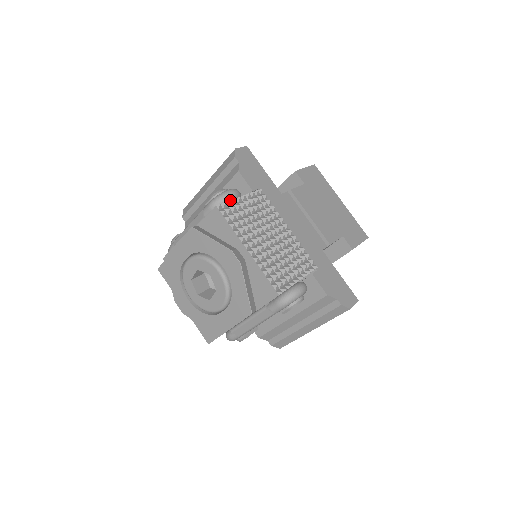
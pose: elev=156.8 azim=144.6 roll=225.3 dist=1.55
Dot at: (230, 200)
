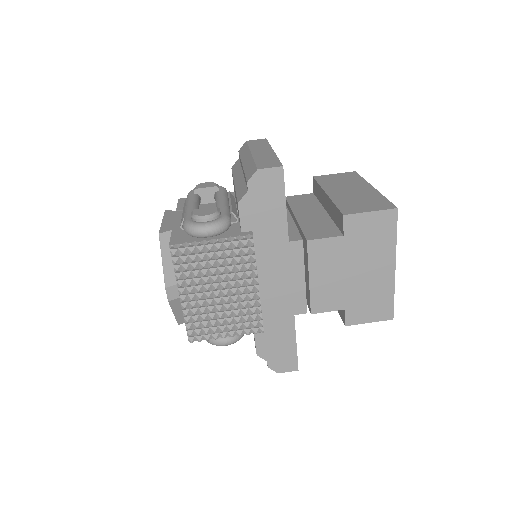
Dot at: (190, 244)
